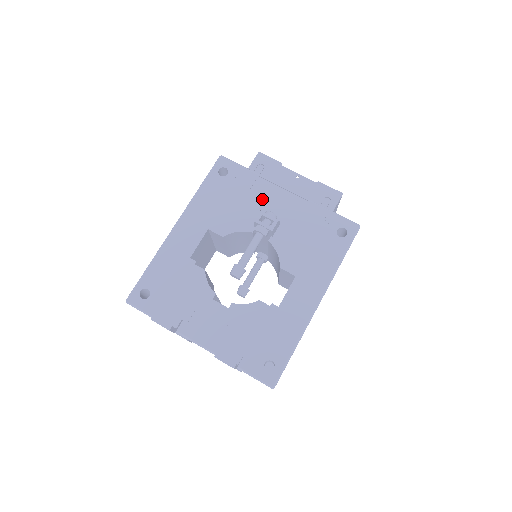
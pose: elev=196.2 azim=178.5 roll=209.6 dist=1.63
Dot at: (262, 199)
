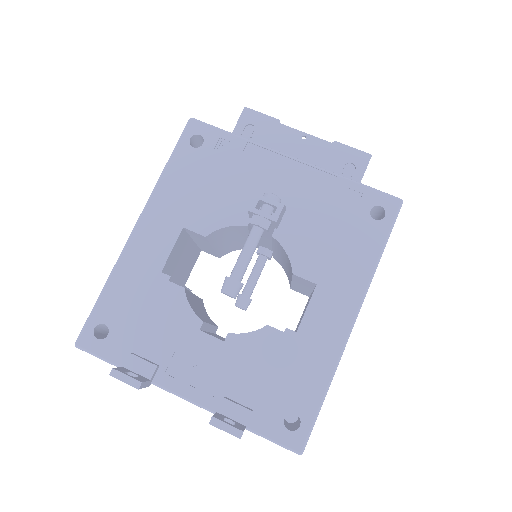
Dot at: (256, 175)
